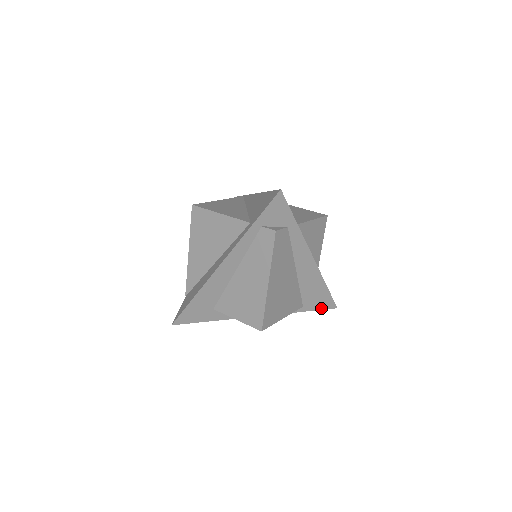
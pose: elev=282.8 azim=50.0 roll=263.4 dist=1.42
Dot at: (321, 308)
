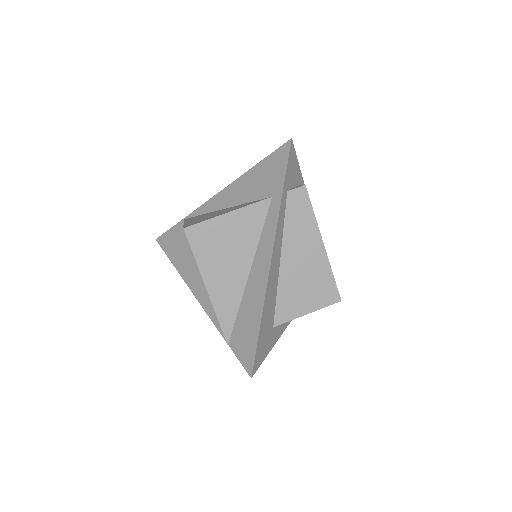
Dot at: occluded
